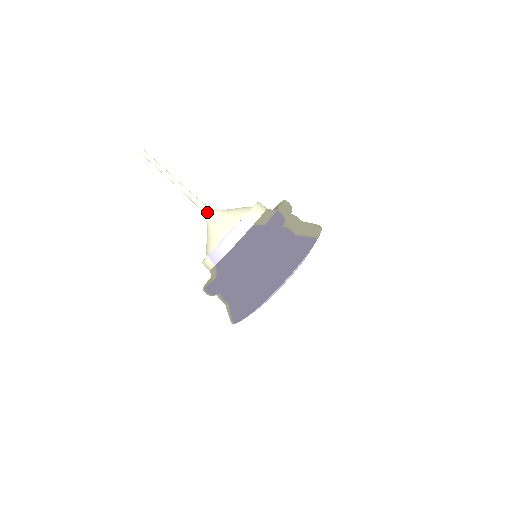
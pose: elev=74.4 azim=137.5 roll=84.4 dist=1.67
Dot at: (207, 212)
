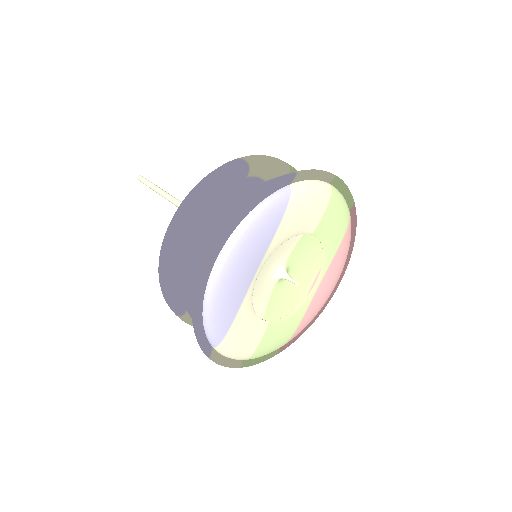
Dot at: occluded
